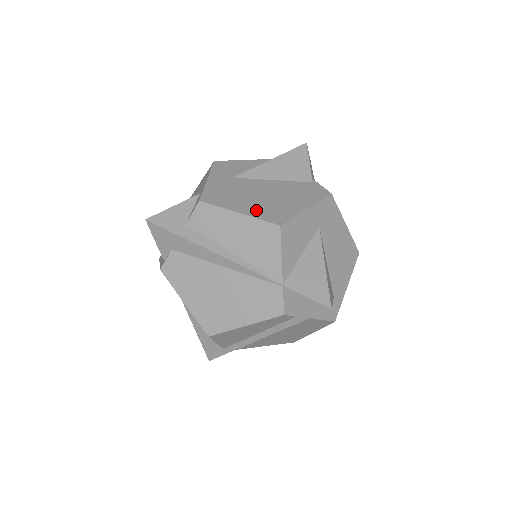
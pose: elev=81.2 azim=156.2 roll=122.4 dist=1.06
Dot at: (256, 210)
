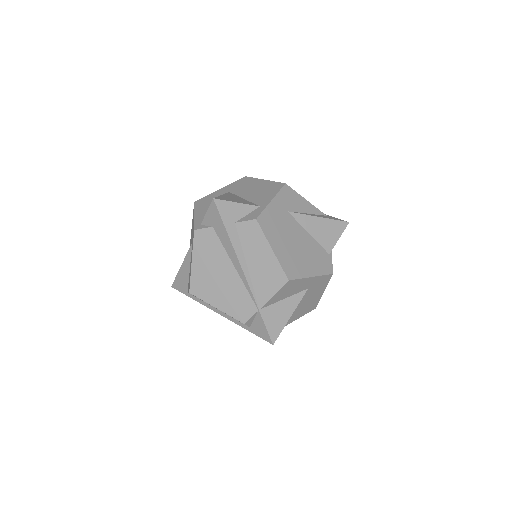
Dot at: (283, 255)
